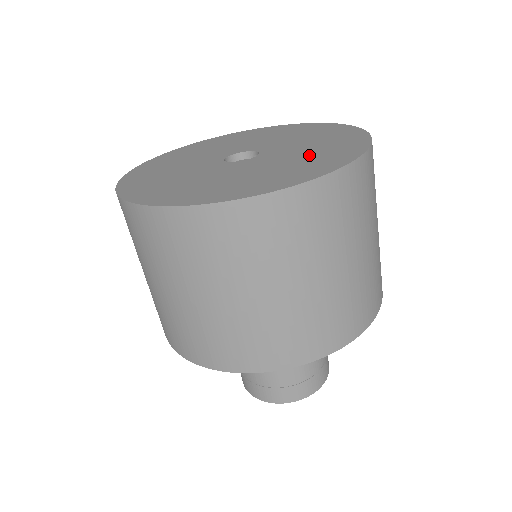
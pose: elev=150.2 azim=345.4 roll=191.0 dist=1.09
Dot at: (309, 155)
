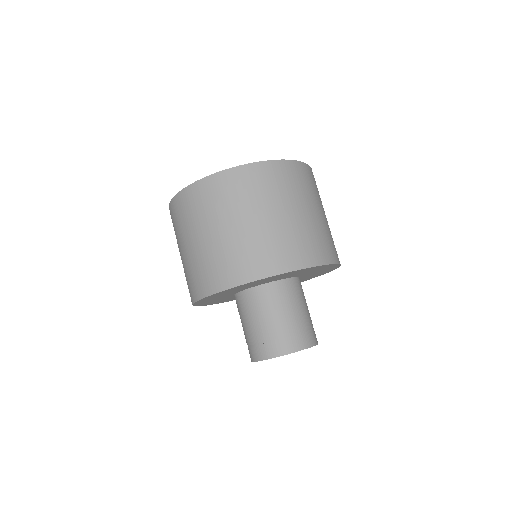
Dot at: occluded
